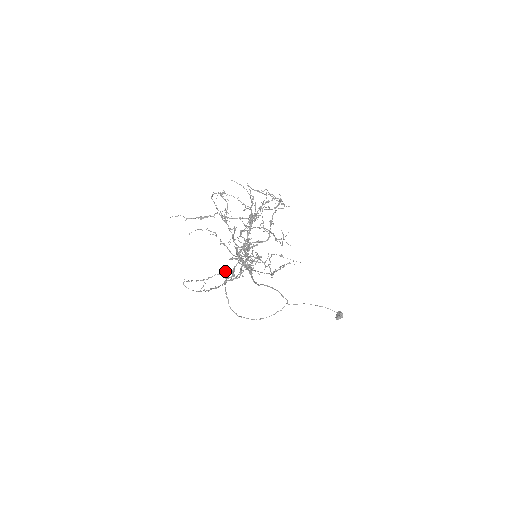
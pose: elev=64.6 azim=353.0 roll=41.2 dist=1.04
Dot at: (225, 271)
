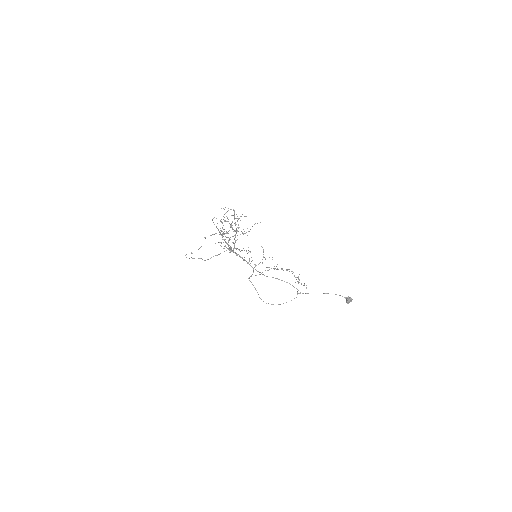
Dot at: occluded
